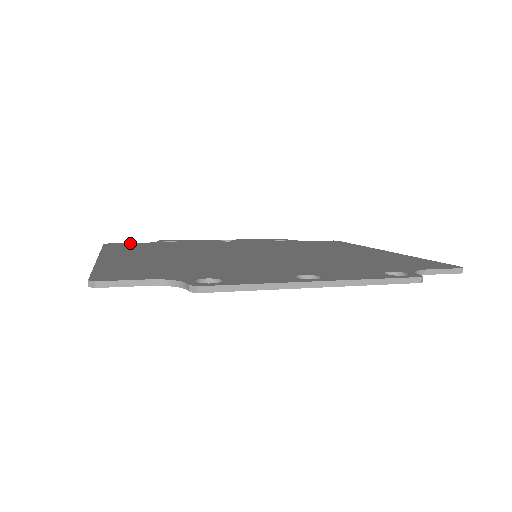
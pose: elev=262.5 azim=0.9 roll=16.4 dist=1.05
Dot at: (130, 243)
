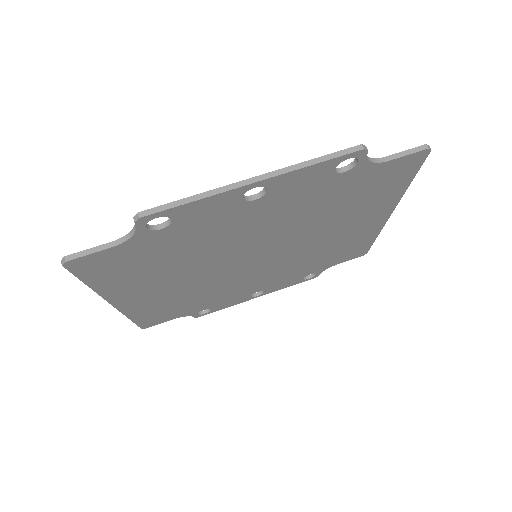
Dot at: occluded
